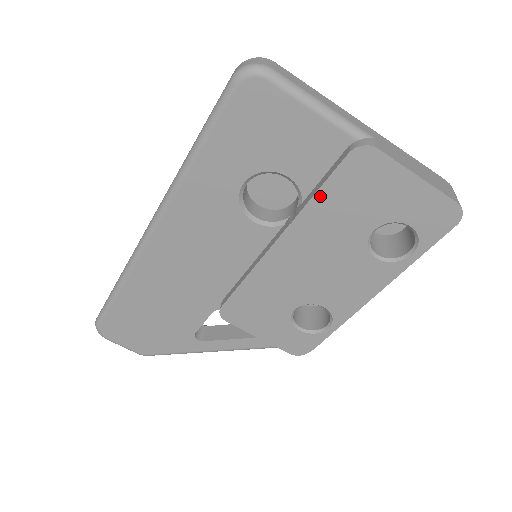
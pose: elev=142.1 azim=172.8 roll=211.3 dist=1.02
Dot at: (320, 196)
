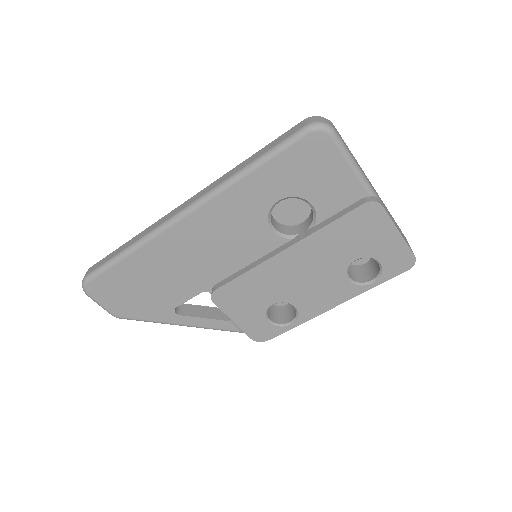
Dot at: (332, 226)
